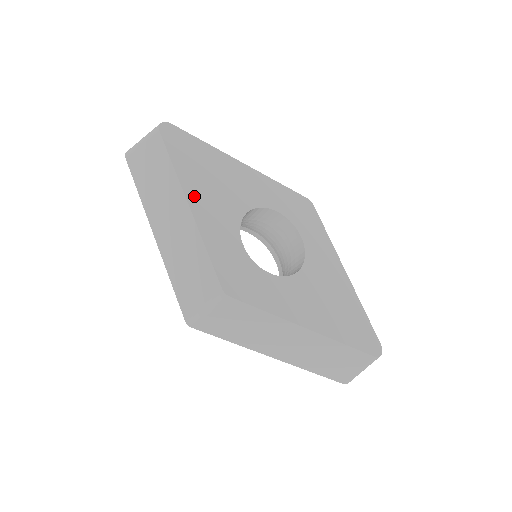
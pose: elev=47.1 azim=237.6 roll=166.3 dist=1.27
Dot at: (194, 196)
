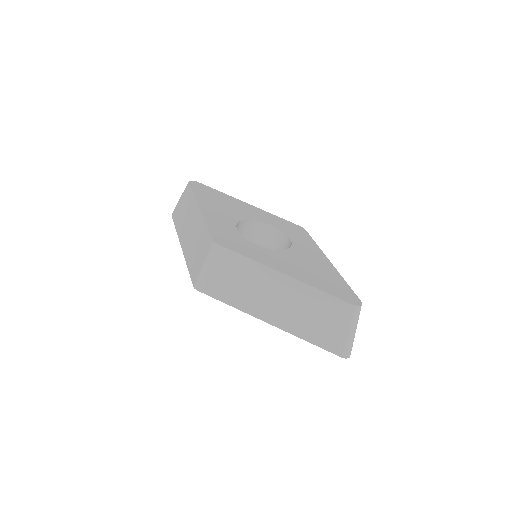
Dot at: (205, 206)
